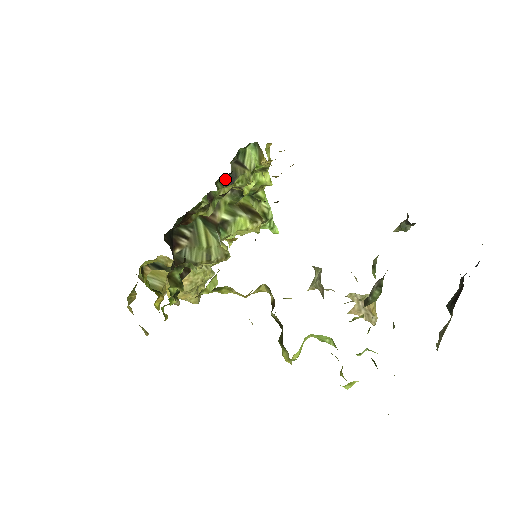
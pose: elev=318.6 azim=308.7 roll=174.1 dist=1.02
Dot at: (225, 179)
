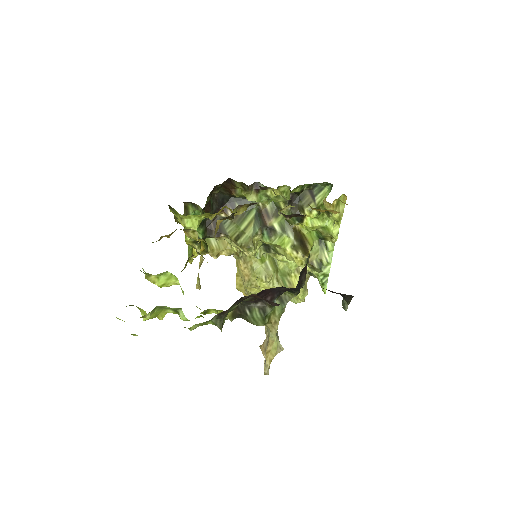
Dot at: (292, 196)
